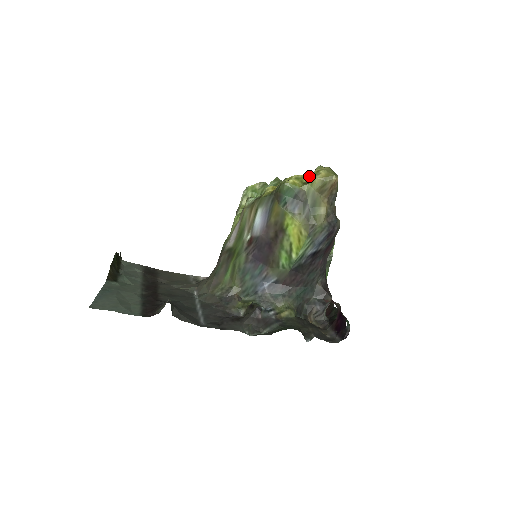
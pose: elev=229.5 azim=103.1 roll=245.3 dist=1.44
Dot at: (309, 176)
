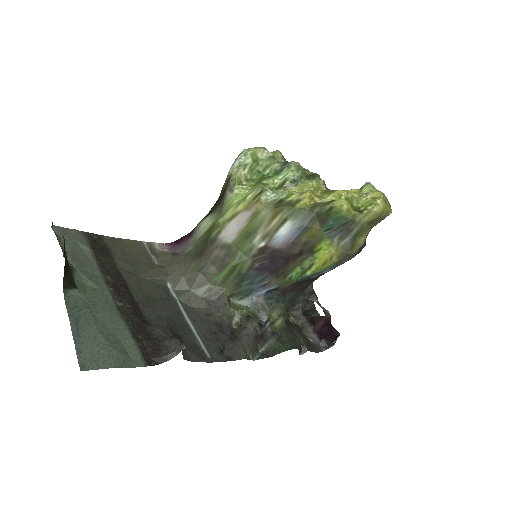
Dot at: (360, 199)
